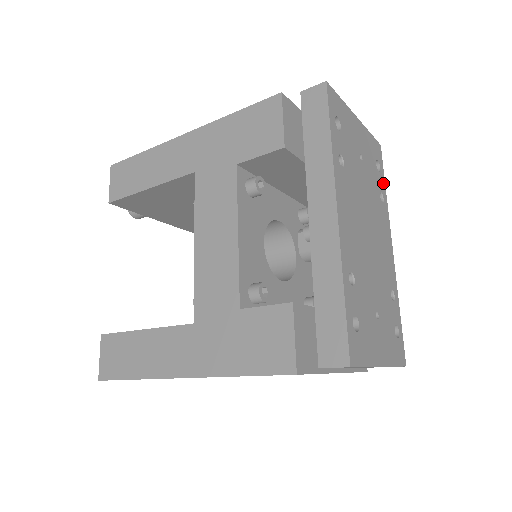
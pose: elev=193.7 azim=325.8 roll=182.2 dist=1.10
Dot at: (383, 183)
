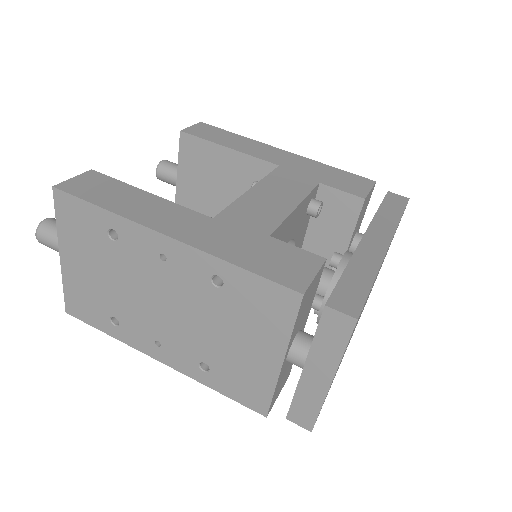
Dot at: occluded
